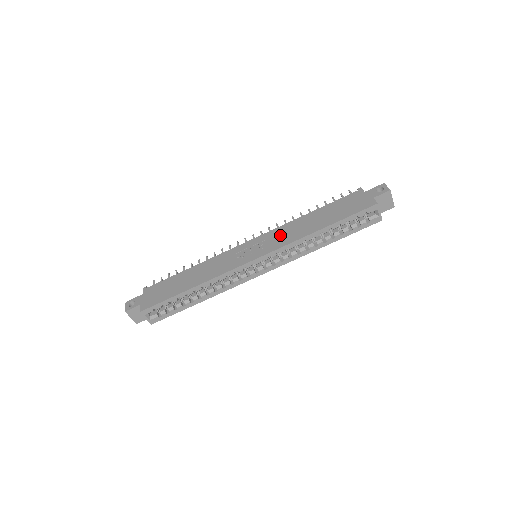
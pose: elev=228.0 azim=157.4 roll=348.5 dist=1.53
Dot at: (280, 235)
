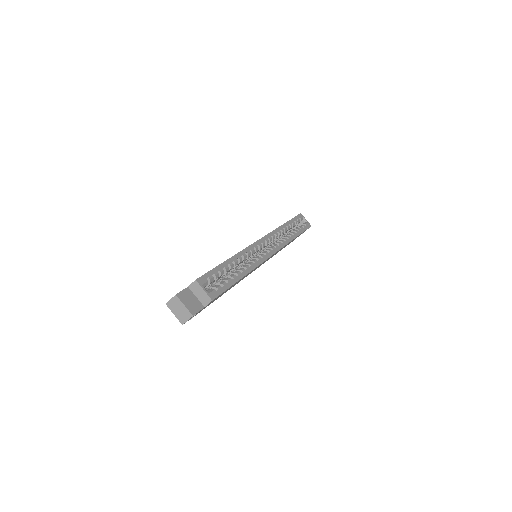
Dot at: occluded
